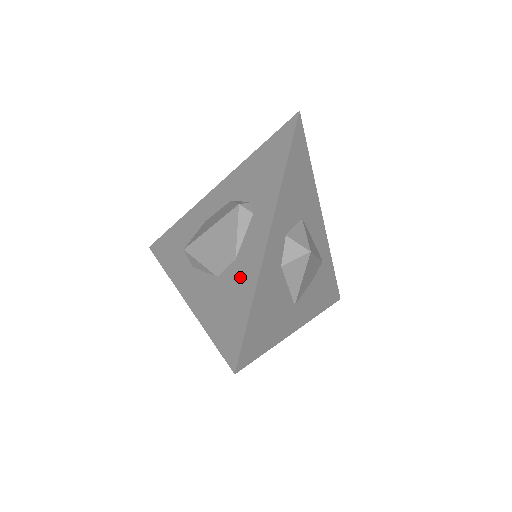
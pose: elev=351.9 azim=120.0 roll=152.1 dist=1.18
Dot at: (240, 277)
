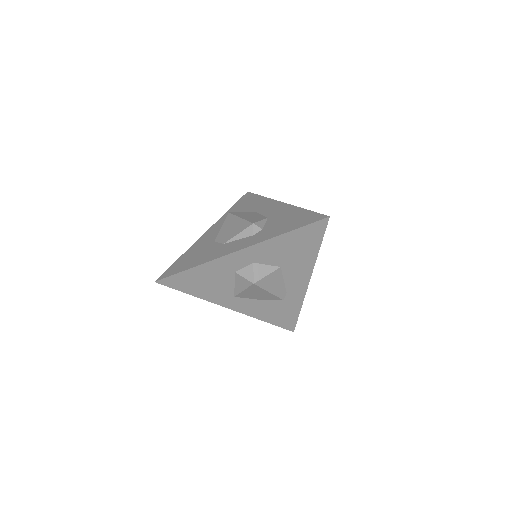
Dot at: (211, 253)
